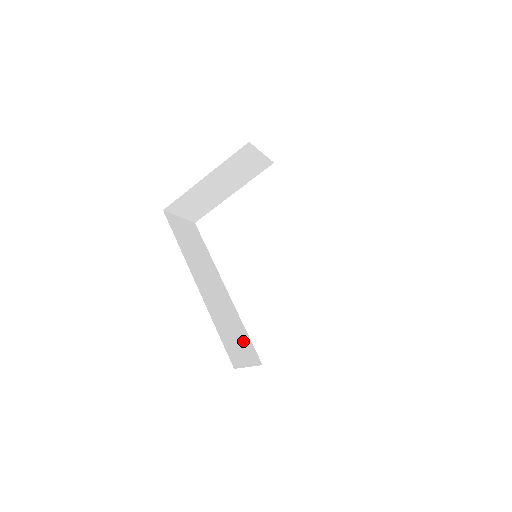
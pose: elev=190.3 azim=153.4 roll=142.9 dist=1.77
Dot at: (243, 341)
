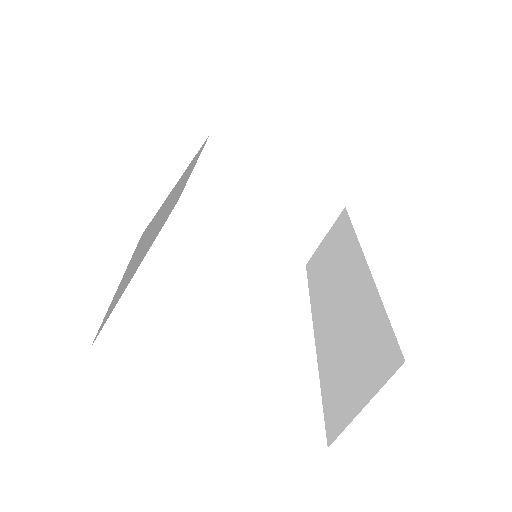
Dot at: (125, 283)
